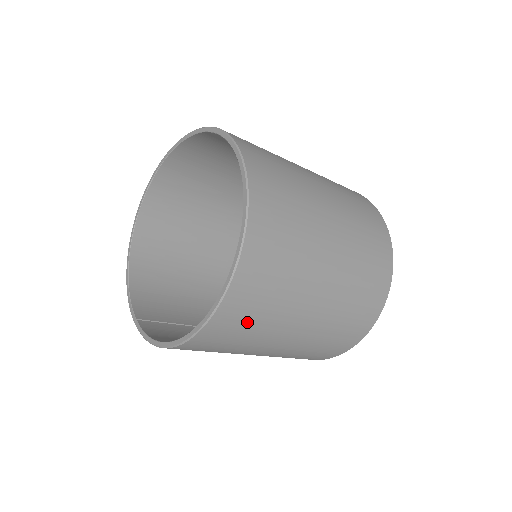
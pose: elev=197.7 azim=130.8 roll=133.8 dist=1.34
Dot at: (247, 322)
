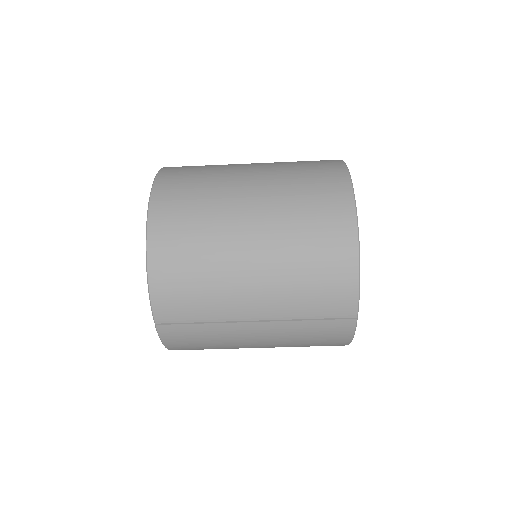
Dot at: (188, 188)
